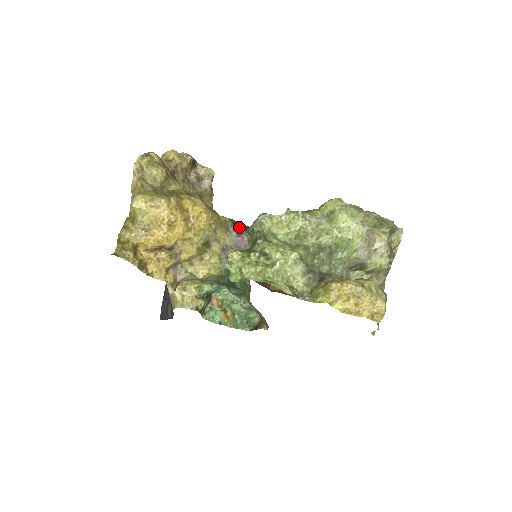
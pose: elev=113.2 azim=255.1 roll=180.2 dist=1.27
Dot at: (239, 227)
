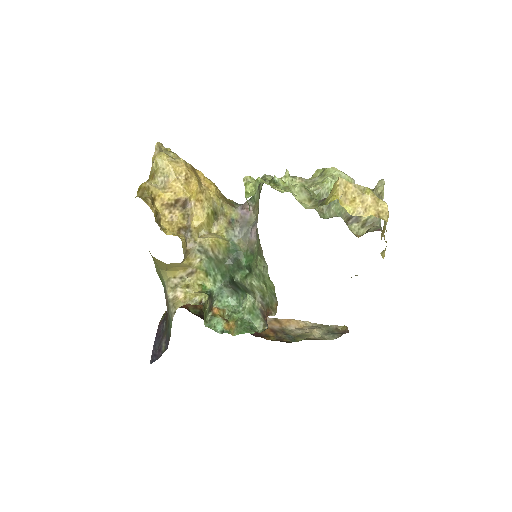
Dot at: (243, 204)
